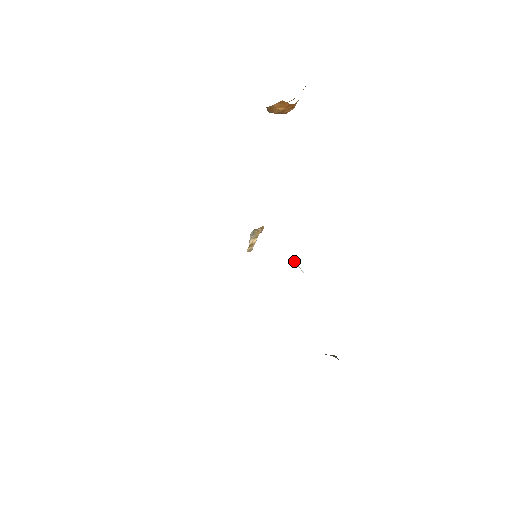
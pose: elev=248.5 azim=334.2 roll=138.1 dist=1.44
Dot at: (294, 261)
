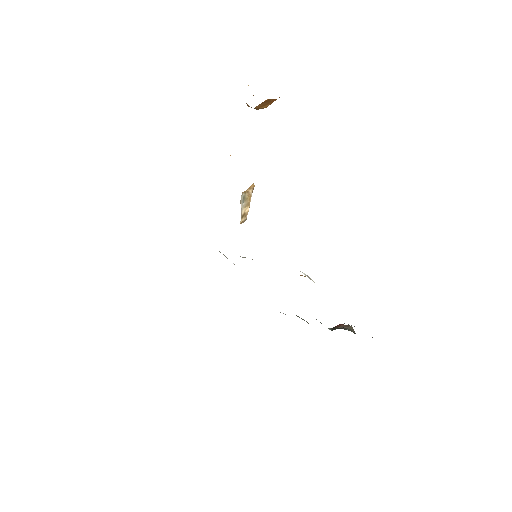
Dot at: (303, 273)
